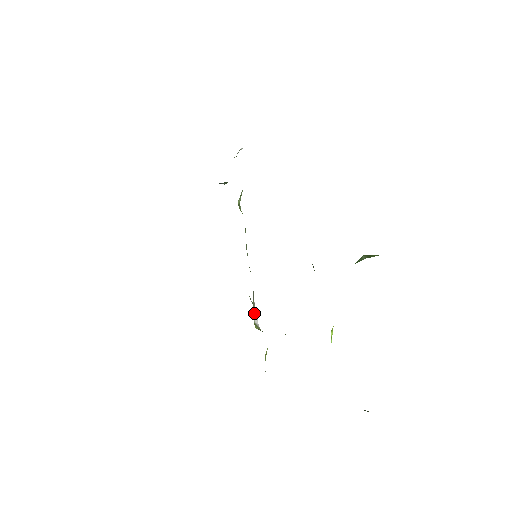
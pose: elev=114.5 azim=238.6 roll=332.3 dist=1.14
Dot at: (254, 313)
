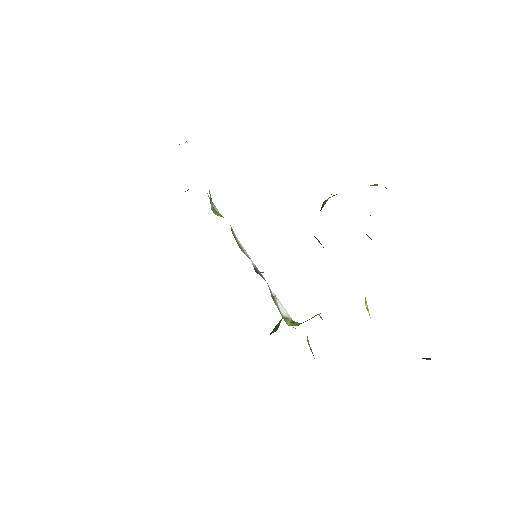
Dot at: (279, 306)
